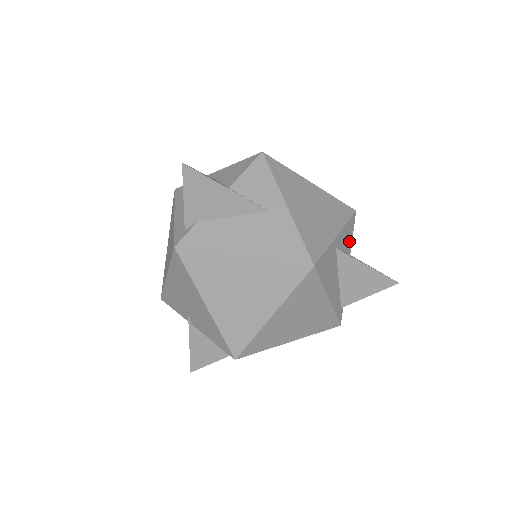
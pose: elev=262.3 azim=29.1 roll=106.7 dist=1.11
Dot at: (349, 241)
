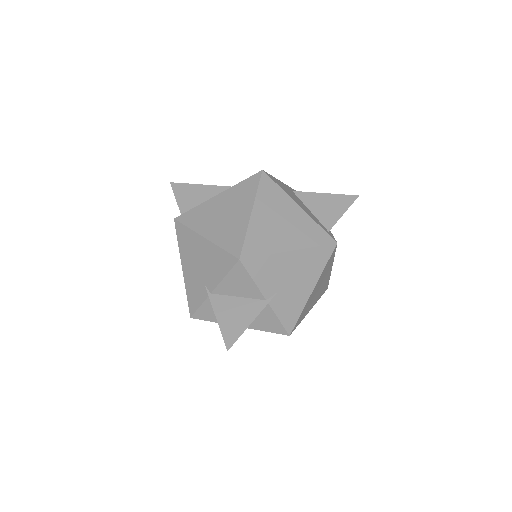
Dot at: occluded
